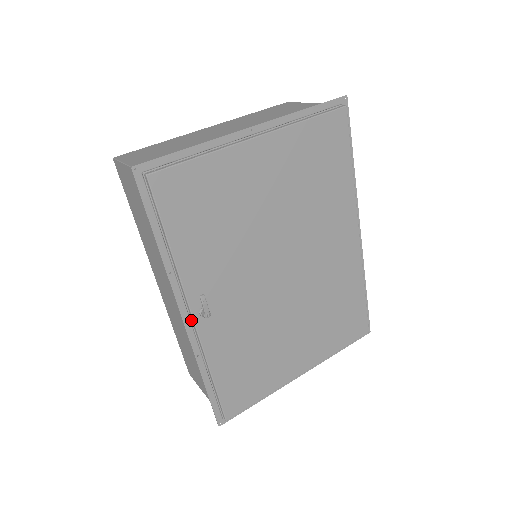
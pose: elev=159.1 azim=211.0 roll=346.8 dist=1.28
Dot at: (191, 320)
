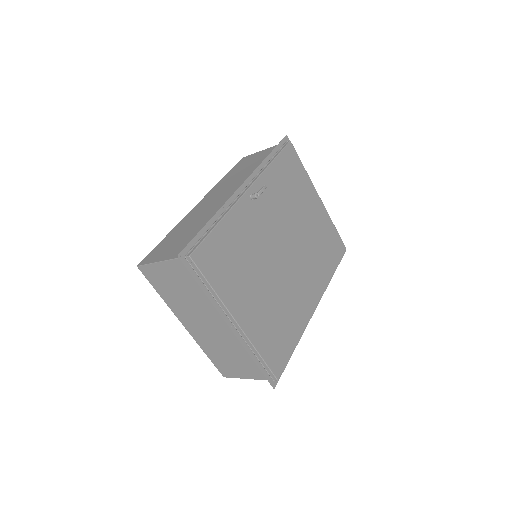
Dot at: (241, 193)
